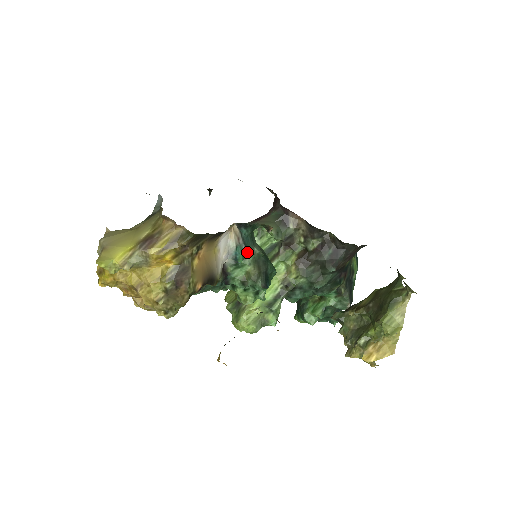
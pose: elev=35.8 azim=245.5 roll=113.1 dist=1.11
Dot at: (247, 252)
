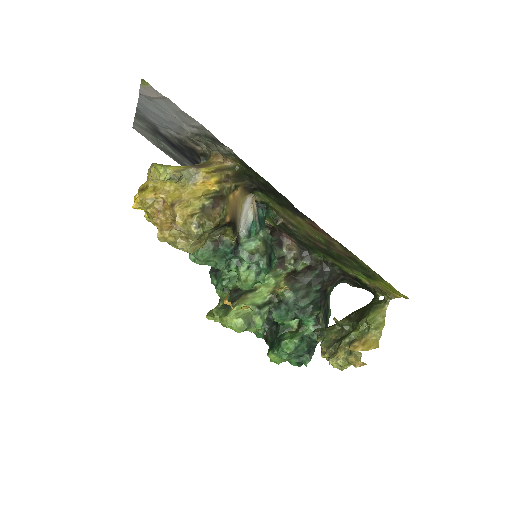
Dot at: (260, 229)
